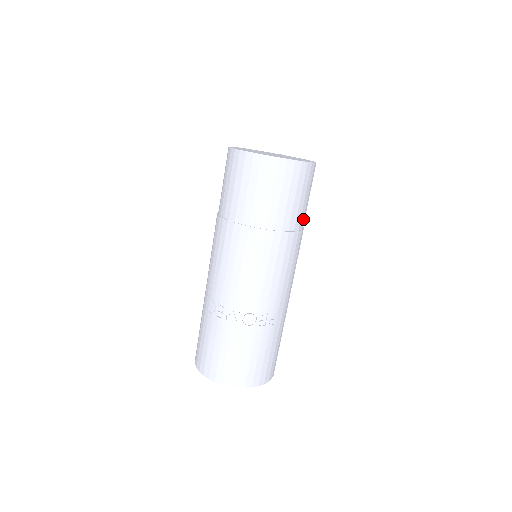
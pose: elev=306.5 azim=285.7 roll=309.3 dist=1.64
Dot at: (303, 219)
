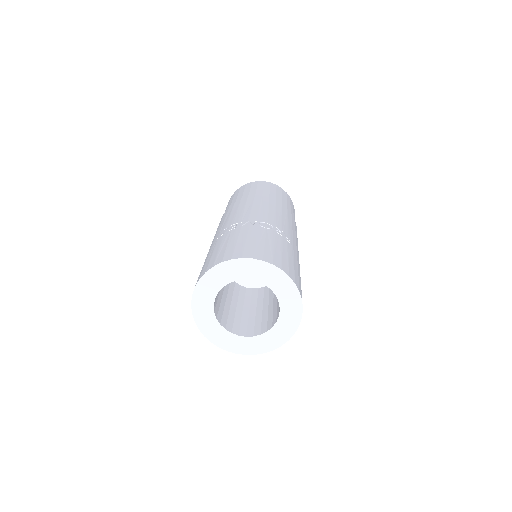
Dot at: occluded
